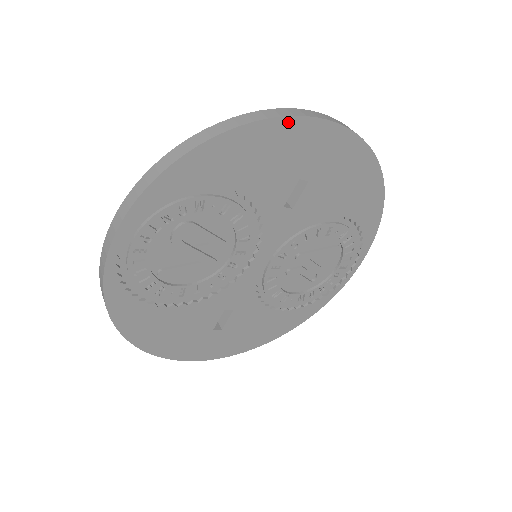
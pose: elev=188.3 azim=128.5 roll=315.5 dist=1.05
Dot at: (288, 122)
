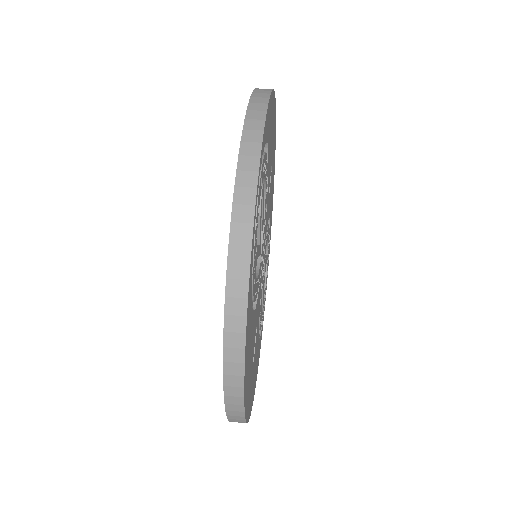
Dot at: occluded
